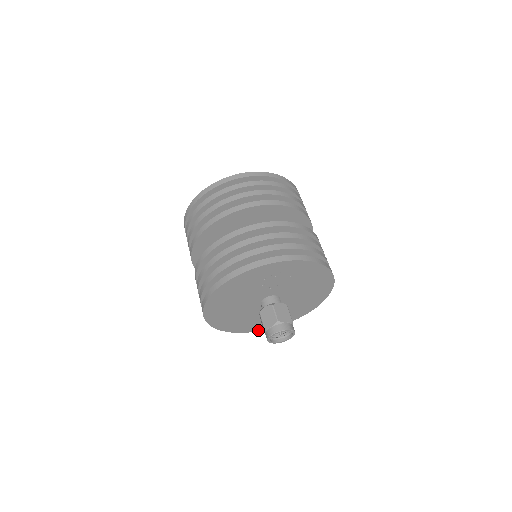
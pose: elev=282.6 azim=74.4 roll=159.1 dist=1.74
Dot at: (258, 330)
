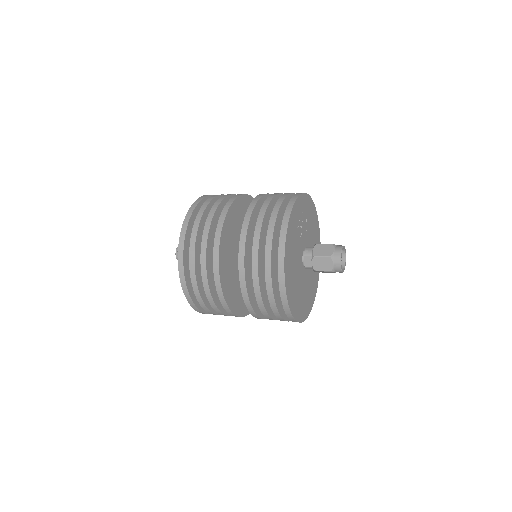
Dot at: (304, 318)
